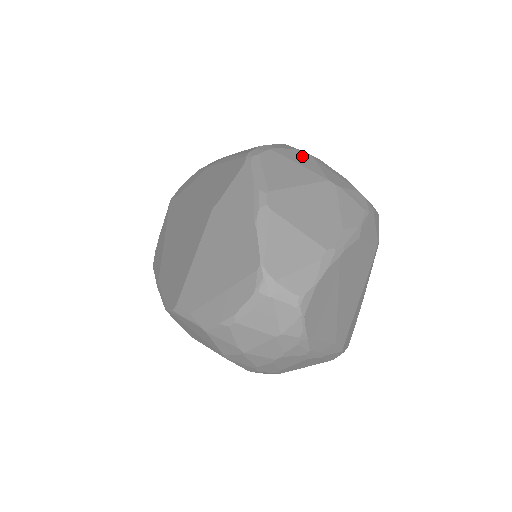
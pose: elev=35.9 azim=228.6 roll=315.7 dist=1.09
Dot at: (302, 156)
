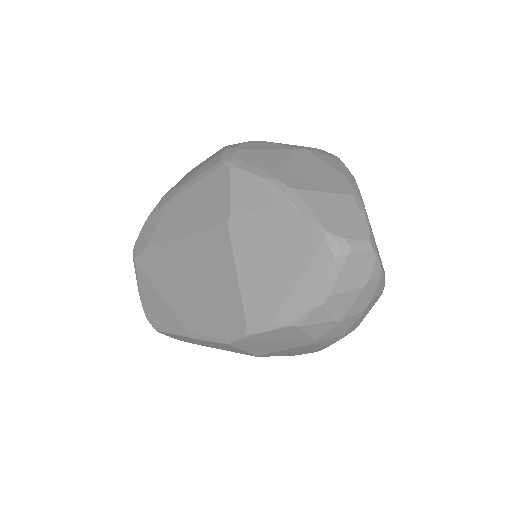
Dot at: (259, 144)
